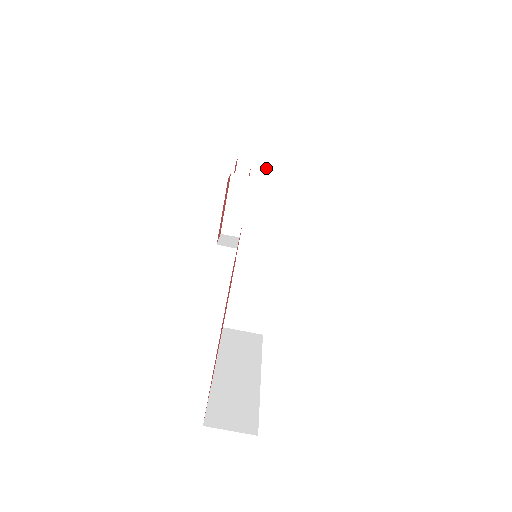
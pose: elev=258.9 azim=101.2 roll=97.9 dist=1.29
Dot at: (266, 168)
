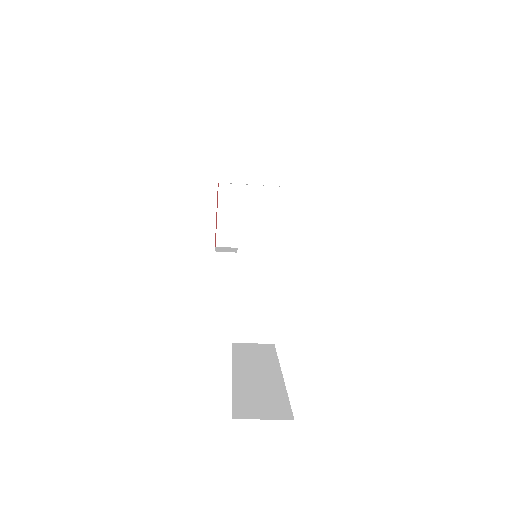
Dot at: occluded
